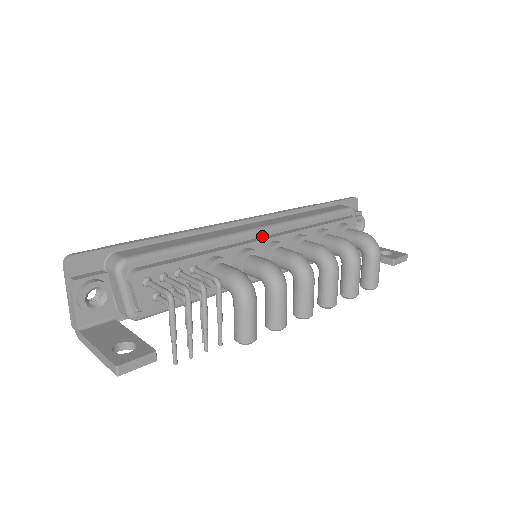
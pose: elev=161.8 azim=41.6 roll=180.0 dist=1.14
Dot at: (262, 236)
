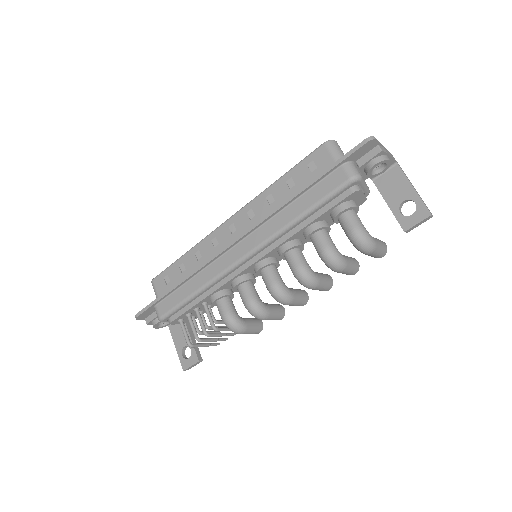
Dot at: (248, 259)
